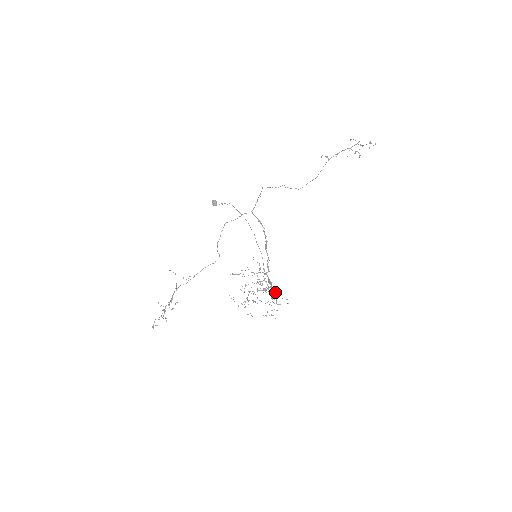
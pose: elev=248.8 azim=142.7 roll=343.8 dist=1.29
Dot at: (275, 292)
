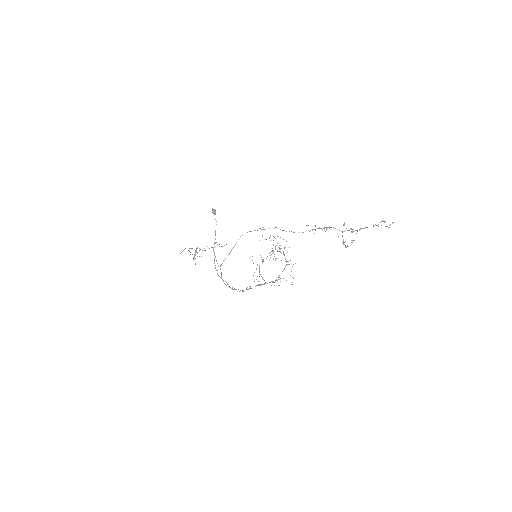
Dot at: occluded
